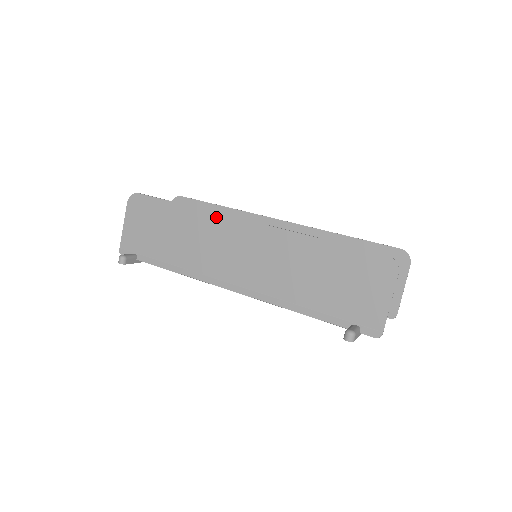
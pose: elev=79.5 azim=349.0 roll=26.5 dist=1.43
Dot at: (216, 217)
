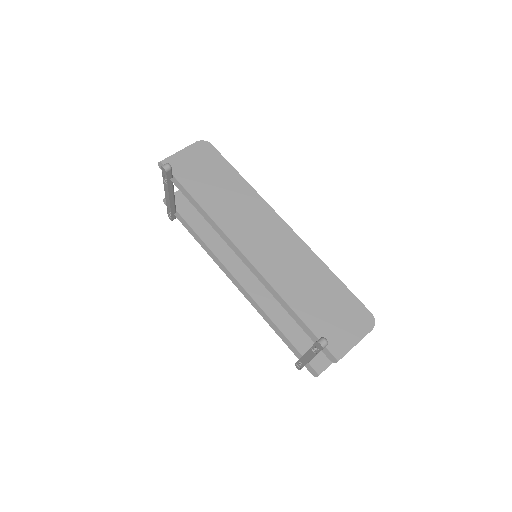
Dot at: (264, 204)
